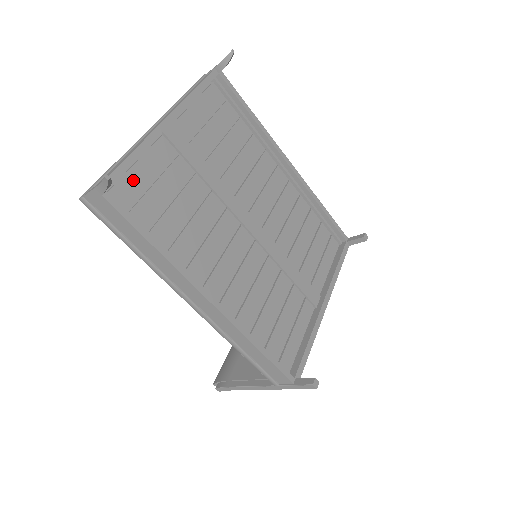
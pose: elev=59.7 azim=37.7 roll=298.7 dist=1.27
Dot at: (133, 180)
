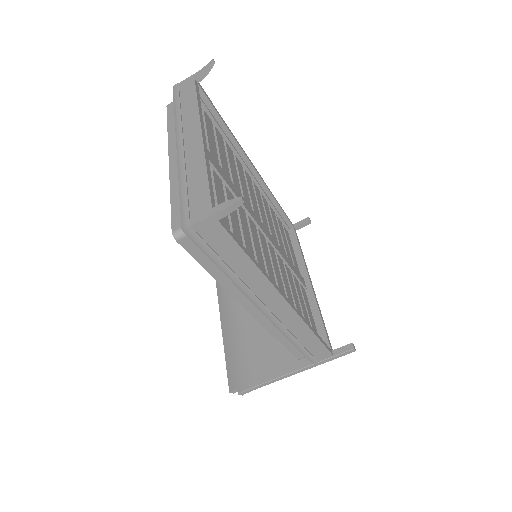
Dot at: occluded
